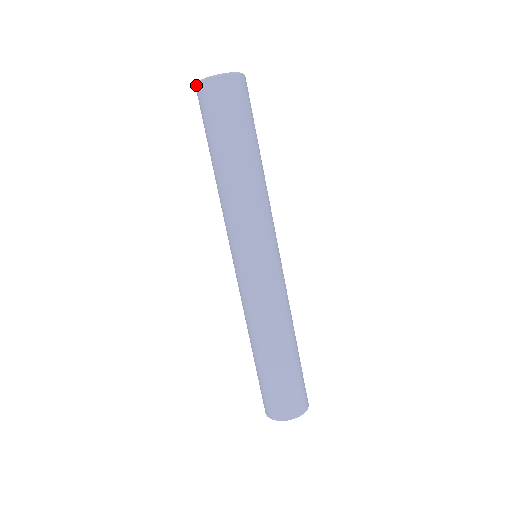
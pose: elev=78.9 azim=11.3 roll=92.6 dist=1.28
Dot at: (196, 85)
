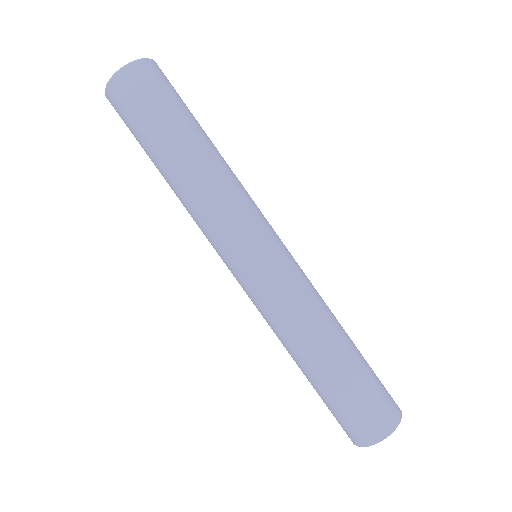
Dot at: (105, 92)
